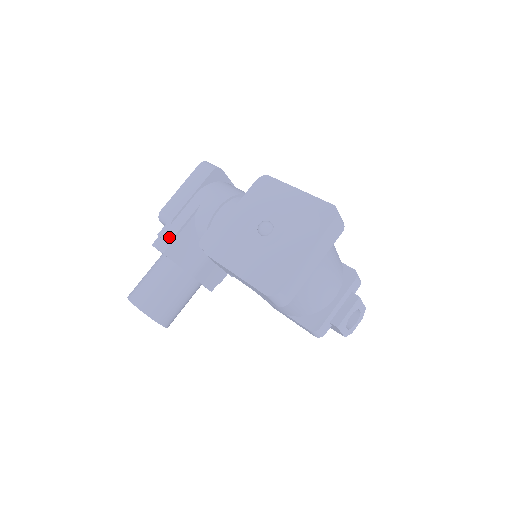
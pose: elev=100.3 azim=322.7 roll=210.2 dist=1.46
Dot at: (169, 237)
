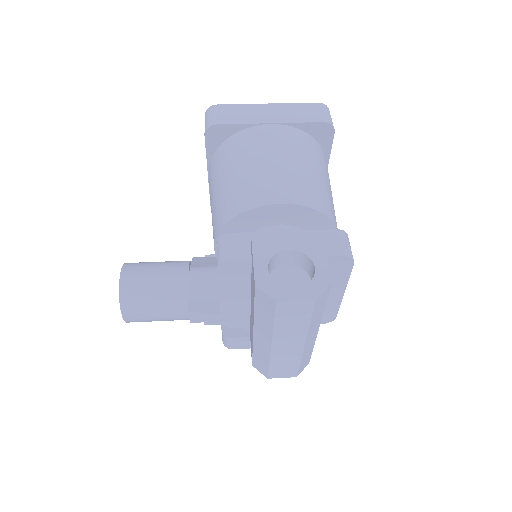
Dot at: occluded
